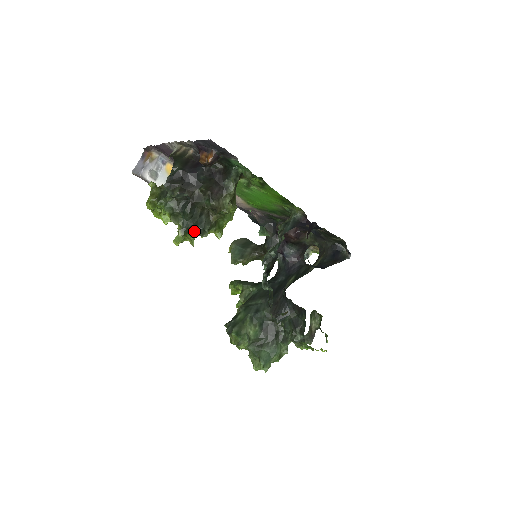
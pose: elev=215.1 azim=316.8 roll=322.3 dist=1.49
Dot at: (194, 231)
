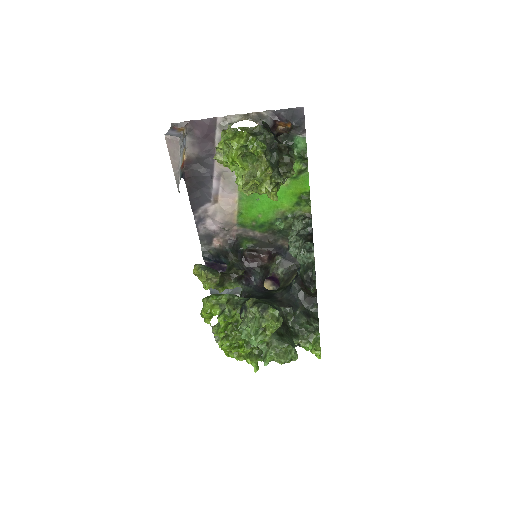
Dot at: (277, 174)
